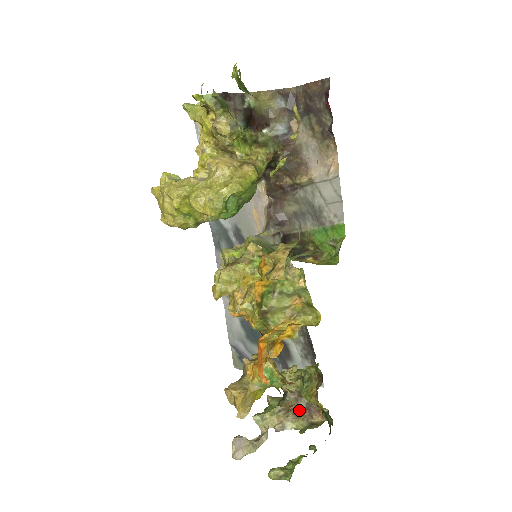
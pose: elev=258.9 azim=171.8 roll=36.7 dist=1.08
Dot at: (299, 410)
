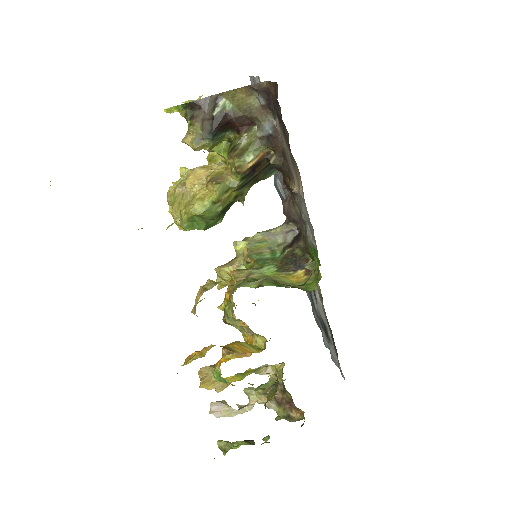
Dot at: (281, 400)
